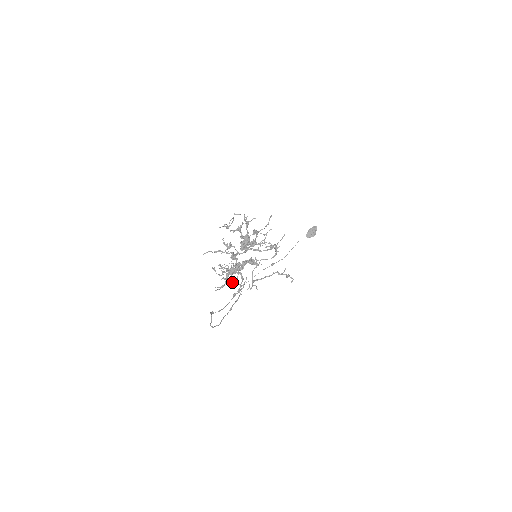
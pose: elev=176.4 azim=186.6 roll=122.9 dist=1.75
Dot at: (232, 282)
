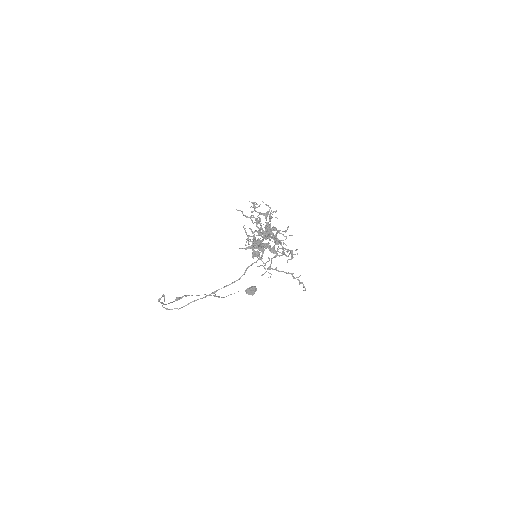
Dot at: (256, 253)
